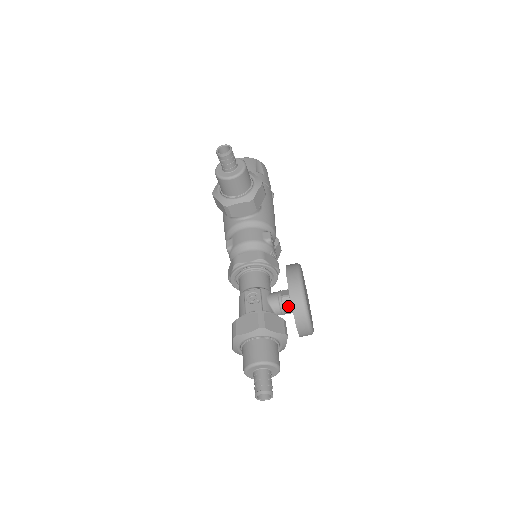
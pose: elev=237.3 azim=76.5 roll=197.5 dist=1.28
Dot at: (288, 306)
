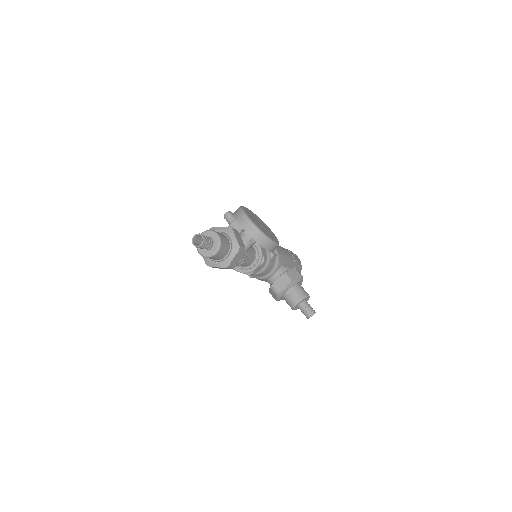
Dot at: occluded
